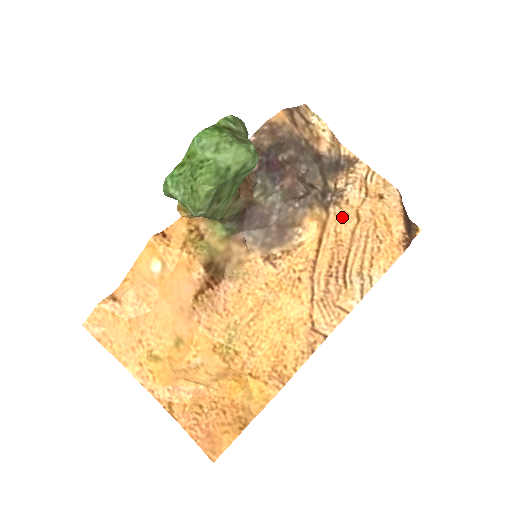
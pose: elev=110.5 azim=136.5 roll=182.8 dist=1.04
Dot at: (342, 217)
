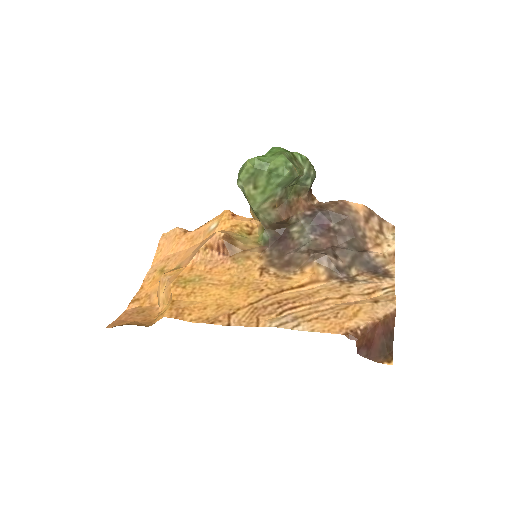
Dot at: (333, 288)
